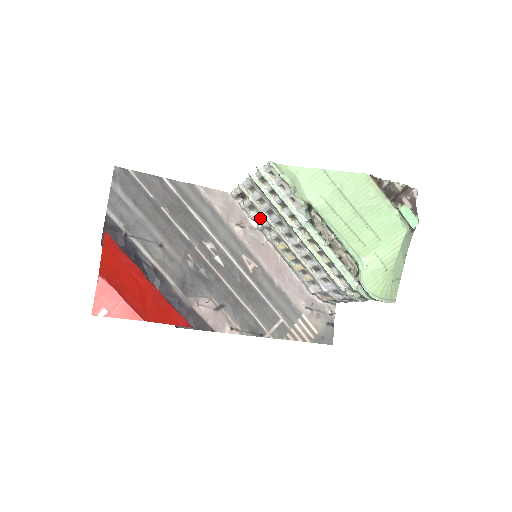
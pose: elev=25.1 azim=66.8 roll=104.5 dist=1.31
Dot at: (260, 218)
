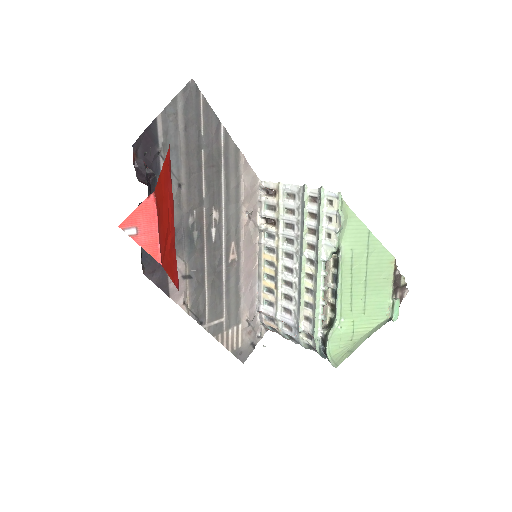
Dot at: (268, 220)
